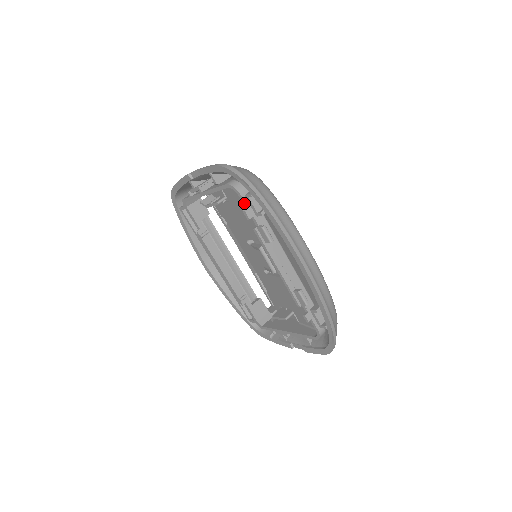
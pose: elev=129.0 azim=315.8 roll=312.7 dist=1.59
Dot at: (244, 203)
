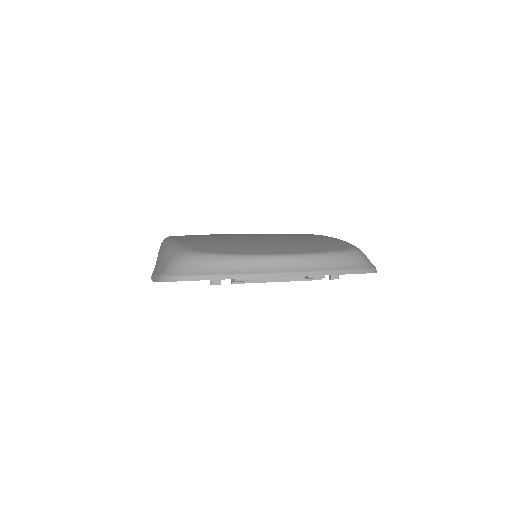
Dot at: occluded
